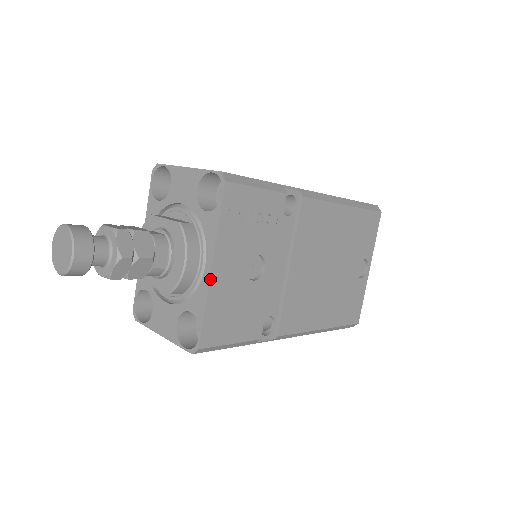
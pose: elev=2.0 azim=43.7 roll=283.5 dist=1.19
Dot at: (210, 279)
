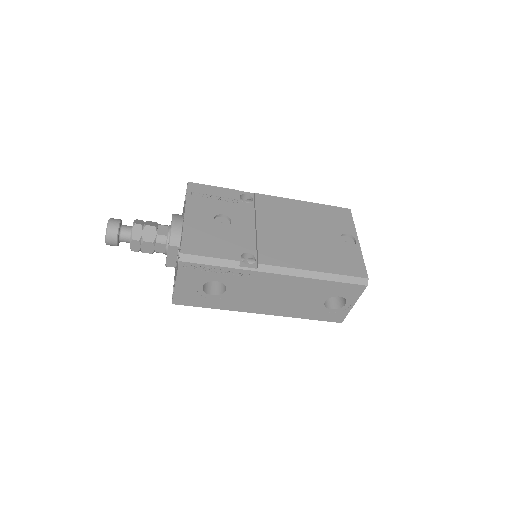
Dot at: (184, 220)
